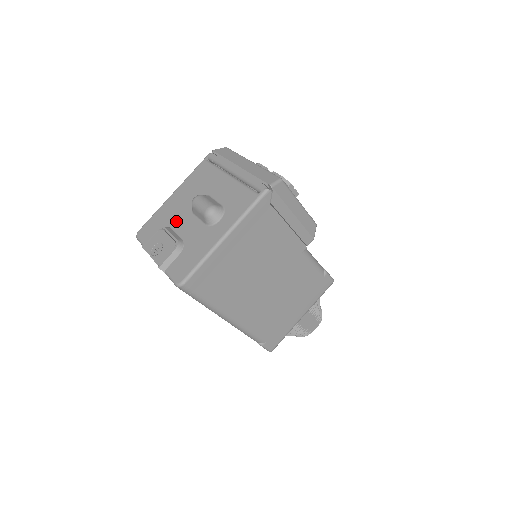
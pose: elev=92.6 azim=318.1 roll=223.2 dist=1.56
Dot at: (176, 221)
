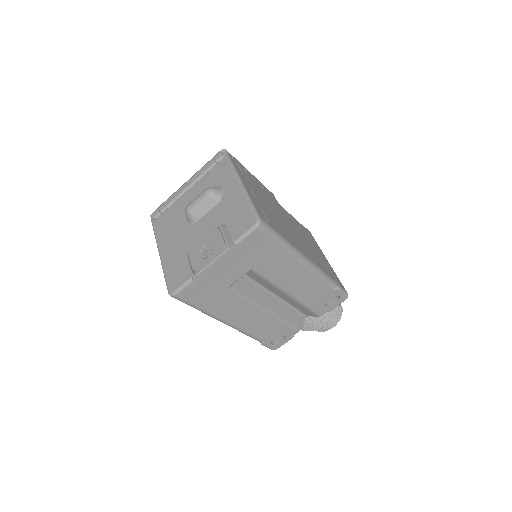
Dot at: (191, 240)
